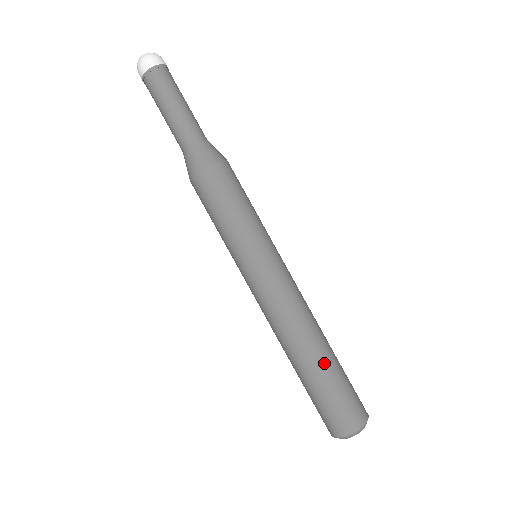
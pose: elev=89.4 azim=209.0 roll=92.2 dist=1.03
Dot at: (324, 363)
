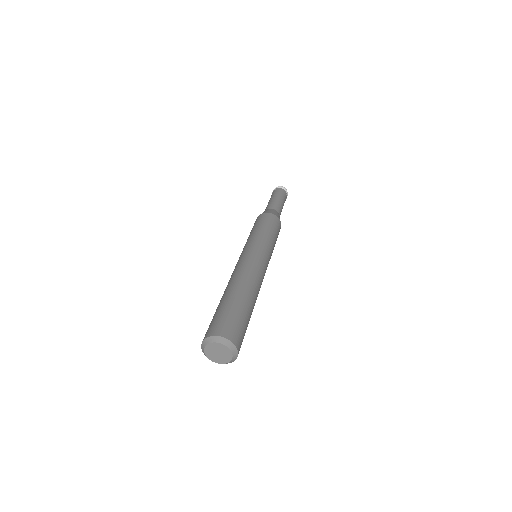
Dot at: (234, 295)
